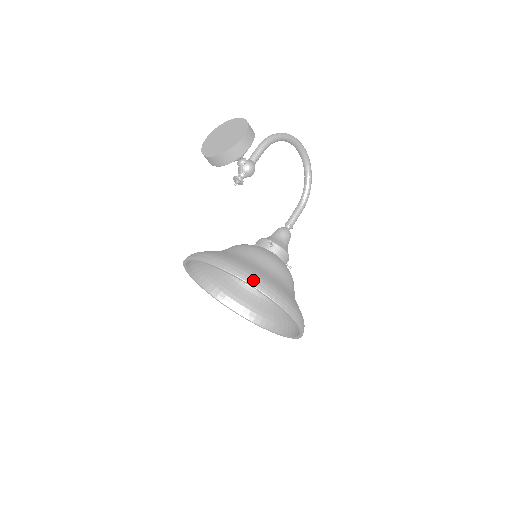
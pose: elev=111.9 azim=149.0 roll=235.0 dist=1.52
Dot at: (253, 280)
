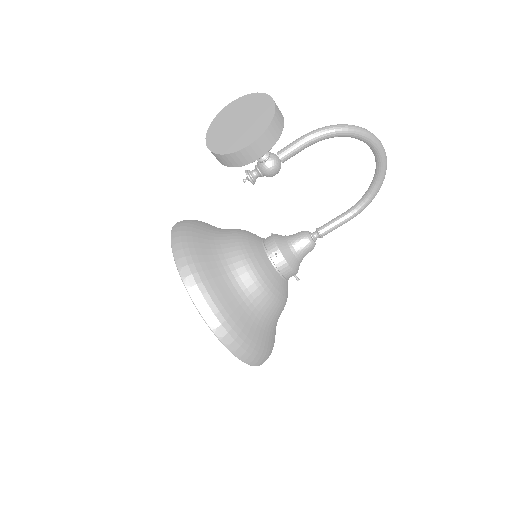
Dot at: (206, 310)
